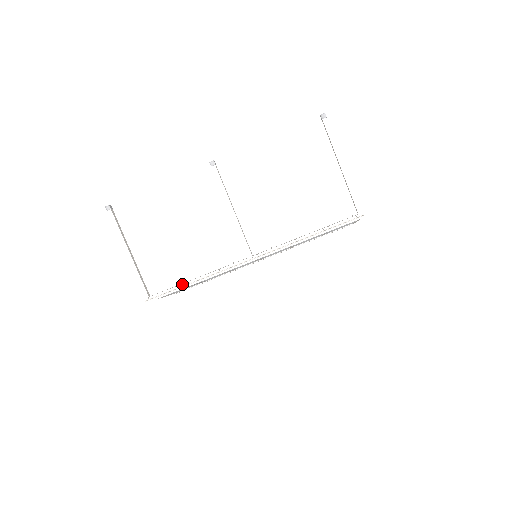
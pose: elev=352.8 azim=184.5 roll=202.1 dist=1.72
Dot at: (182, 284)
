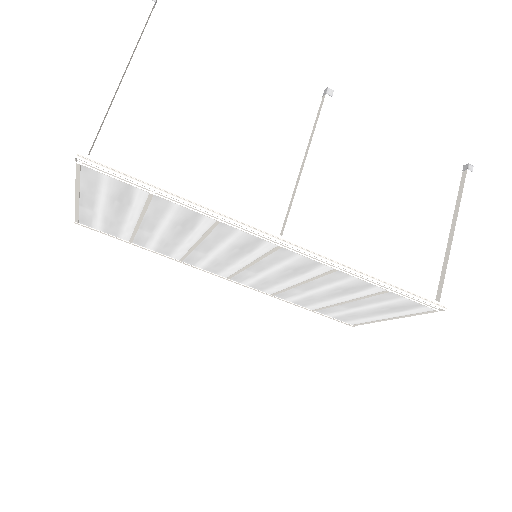
Dot at: (160, 185)
